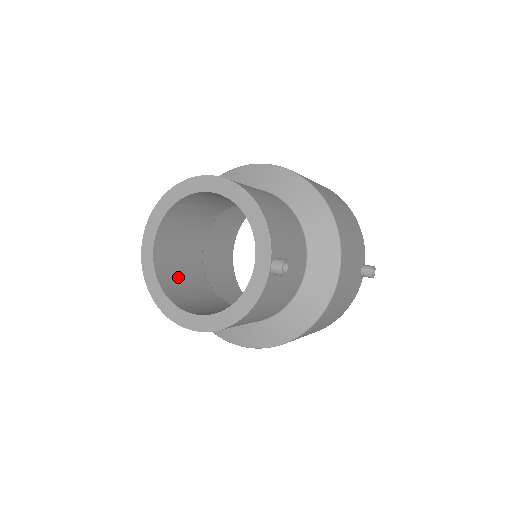
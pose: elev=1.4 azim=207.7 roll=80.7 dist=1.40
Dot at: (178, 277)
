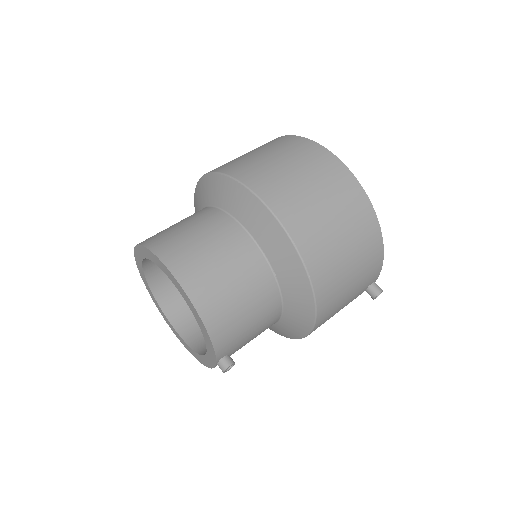
Dot at: occluded
